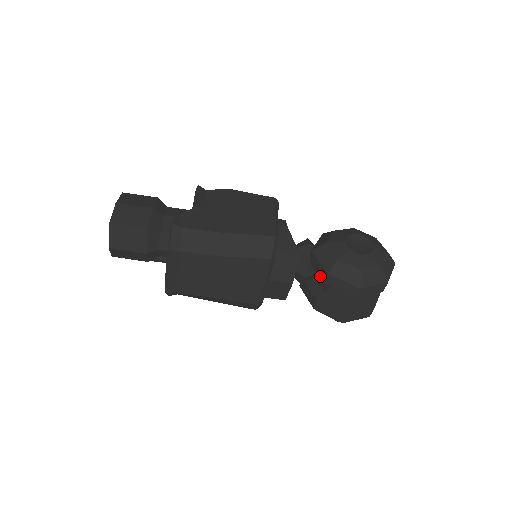
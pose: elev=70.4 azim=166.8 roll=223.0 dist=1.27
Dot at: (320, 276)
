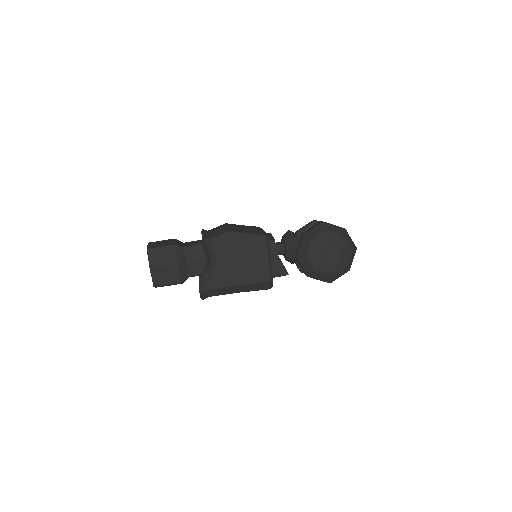
Dot at: occluded
